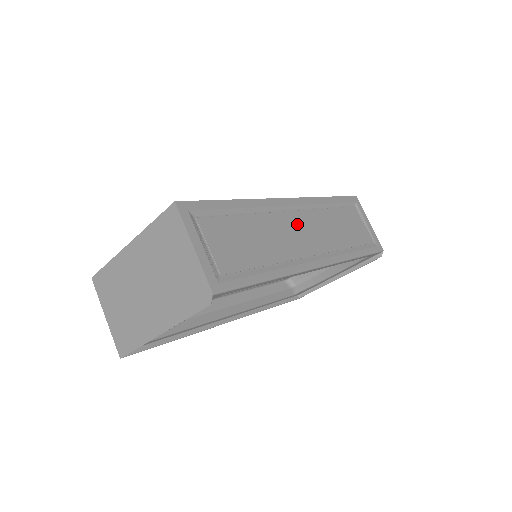
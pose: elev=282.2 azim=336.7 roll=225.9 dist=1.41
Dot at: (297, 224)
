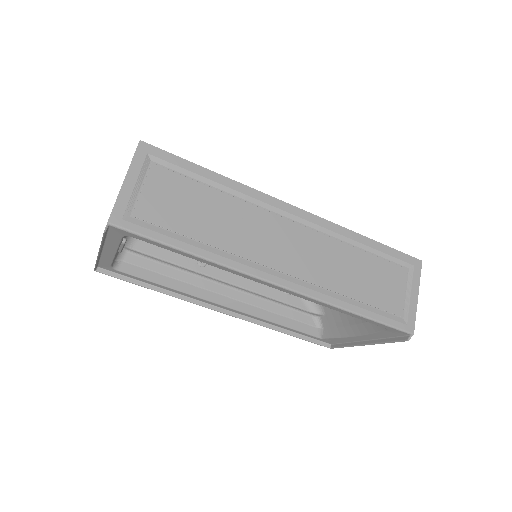
Dot at: (285, 234)
